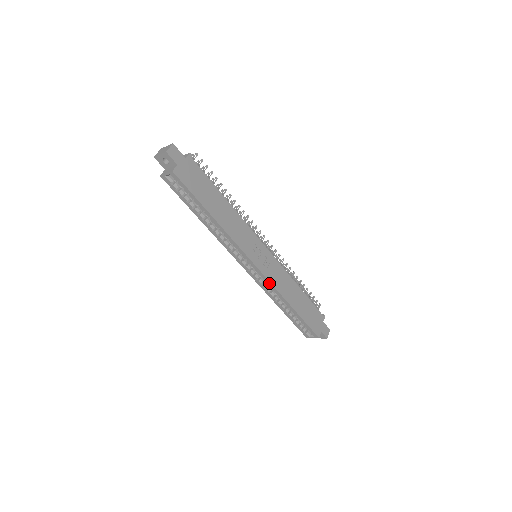
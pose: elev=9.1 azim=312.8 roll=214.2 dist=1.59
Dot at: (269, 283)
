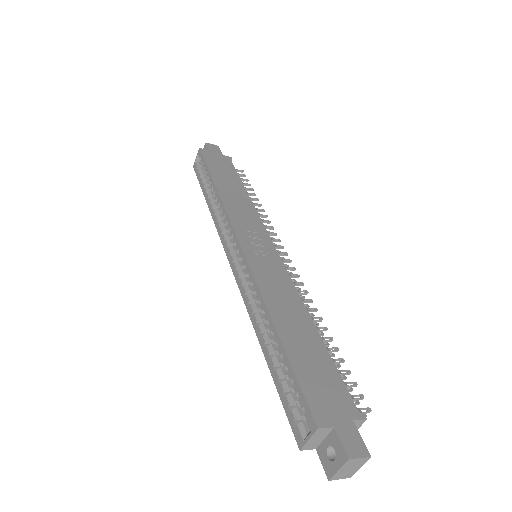
Dot at: (250, 272)
